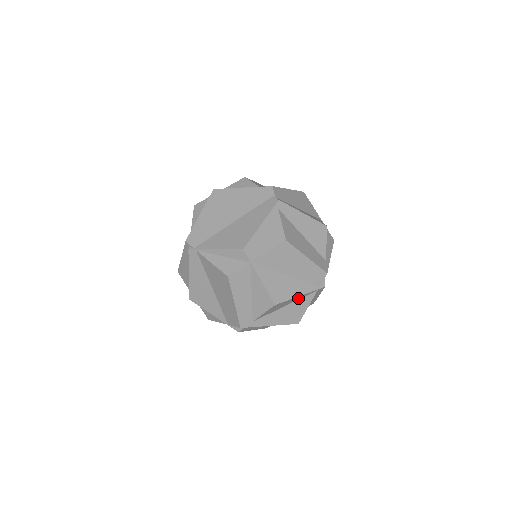
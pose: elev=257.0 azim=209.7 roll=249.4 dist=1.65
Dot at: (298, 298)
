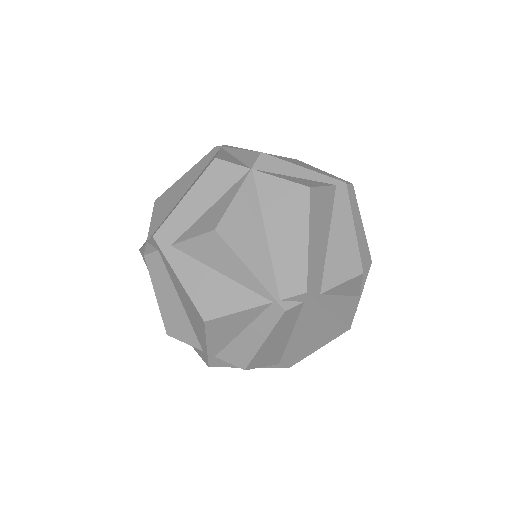
Dot at: (243, 278)
